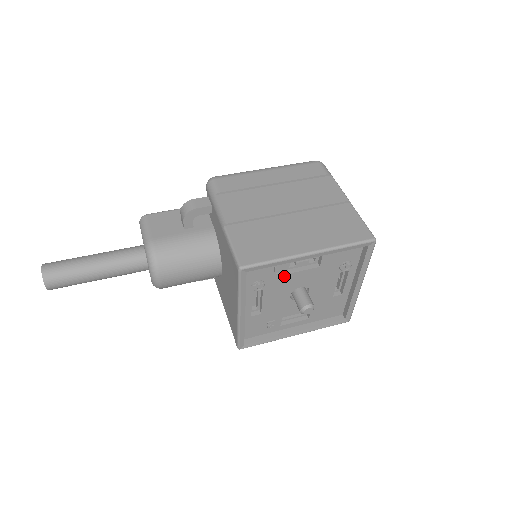
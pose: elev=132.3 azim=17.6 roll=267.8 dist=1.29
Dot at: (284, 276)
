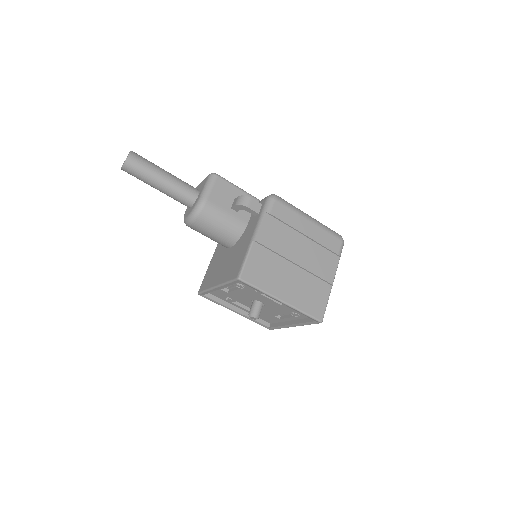
Dot at: (258, 293)
